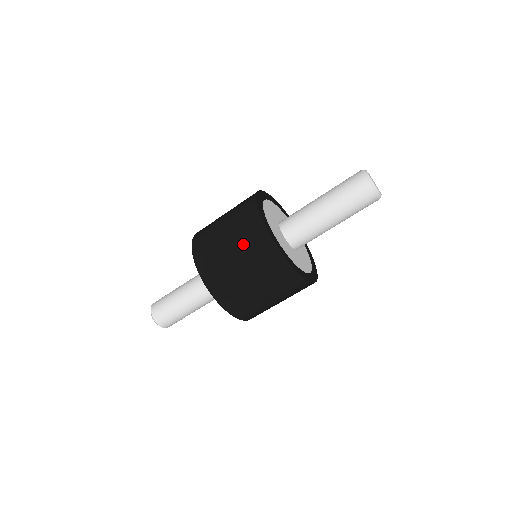
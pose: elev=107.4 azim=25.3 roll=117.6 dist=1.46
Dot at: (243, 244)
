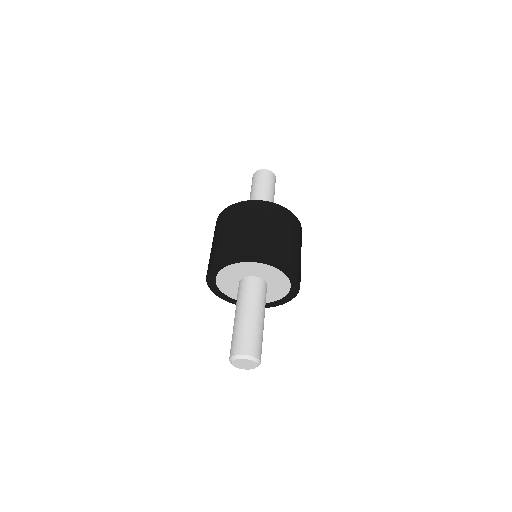
Dot at: (257, 217)
